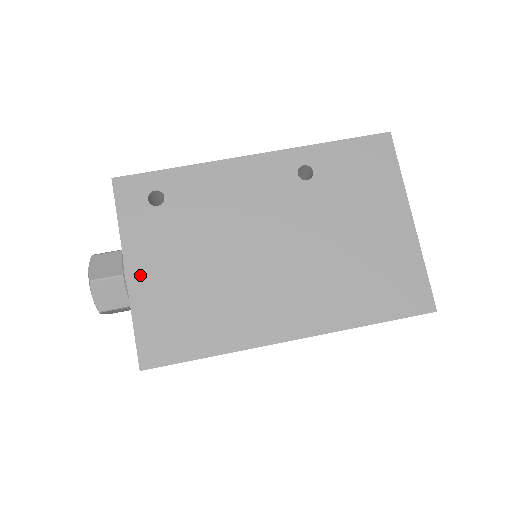
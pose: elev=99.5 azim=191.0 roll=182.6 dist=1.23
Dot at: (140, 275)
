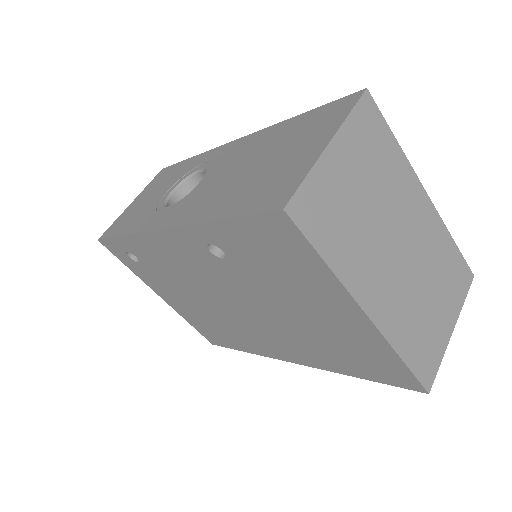
Dot at: (169, 301)
